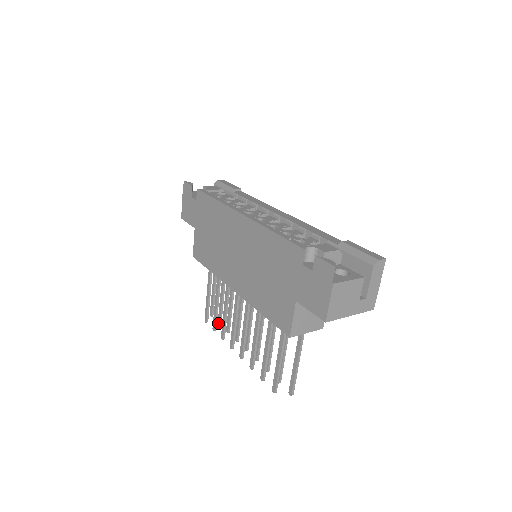
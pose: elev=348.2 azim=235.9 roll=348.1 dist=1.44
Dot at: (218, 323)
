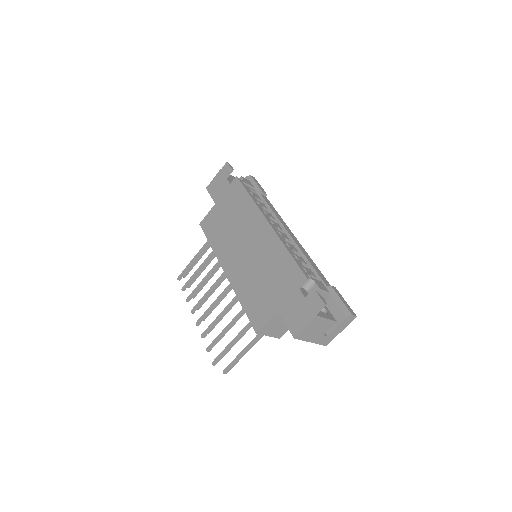
Dot at: occluded
